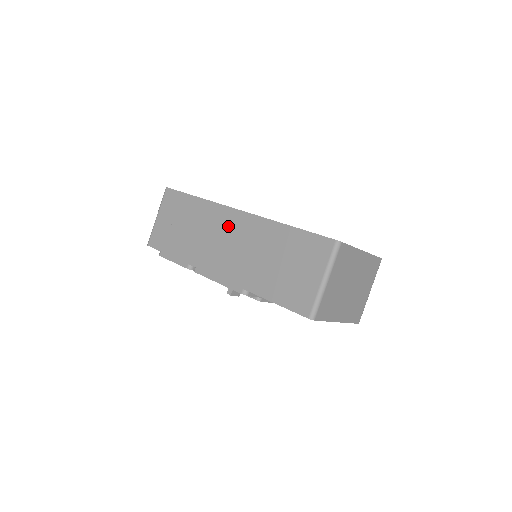
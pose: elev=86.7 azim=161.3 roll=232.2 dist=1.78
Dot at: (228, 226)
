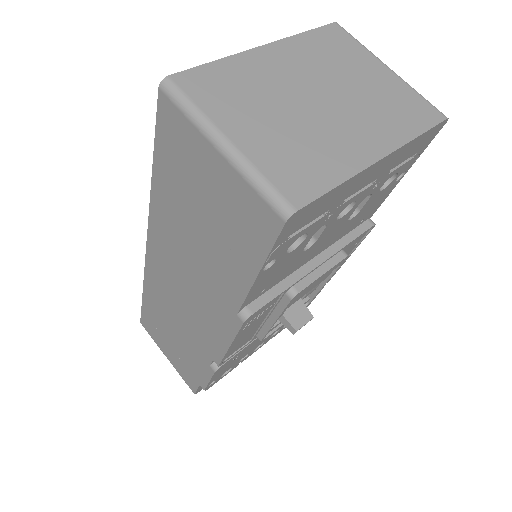
Dot at: (164, 277)
